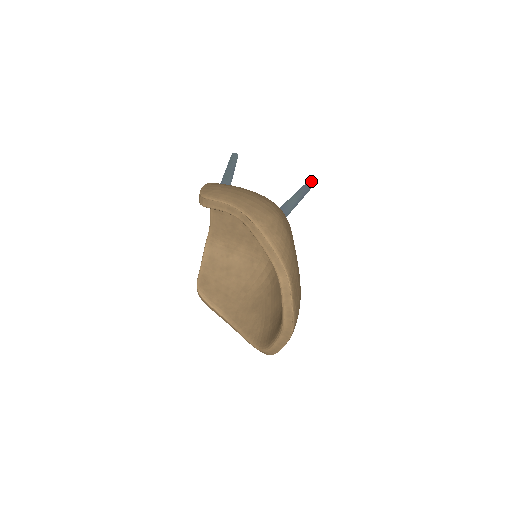
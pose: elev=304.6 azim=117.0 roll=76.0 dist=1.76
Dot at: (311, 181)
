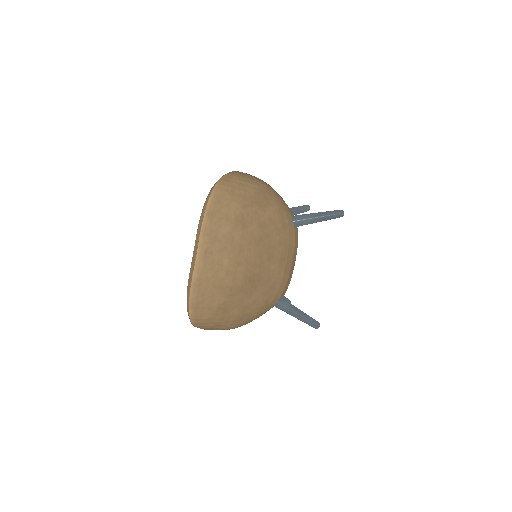
Dot at: occluded
